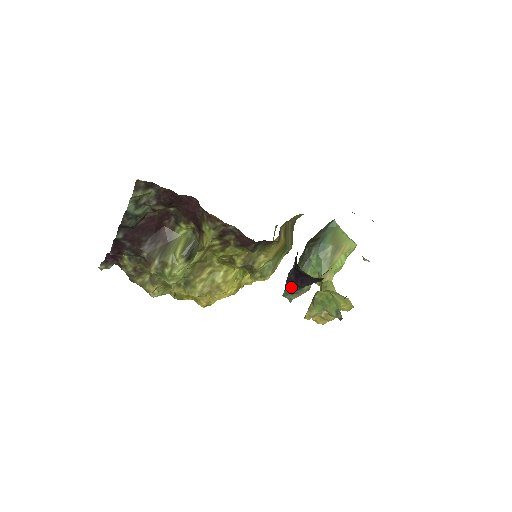
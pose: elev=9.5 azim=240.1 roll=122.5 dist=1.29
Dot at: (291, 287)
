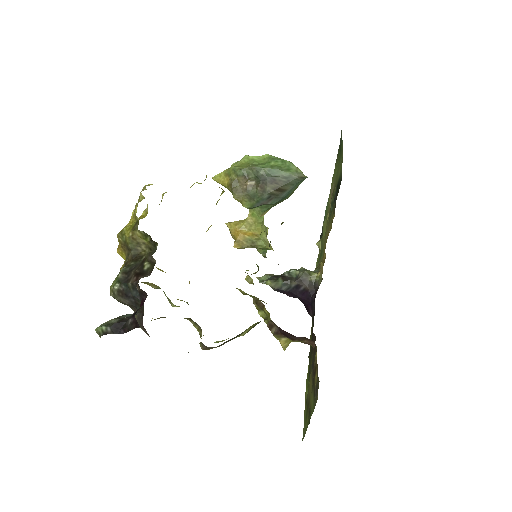
Dot at: occluded
